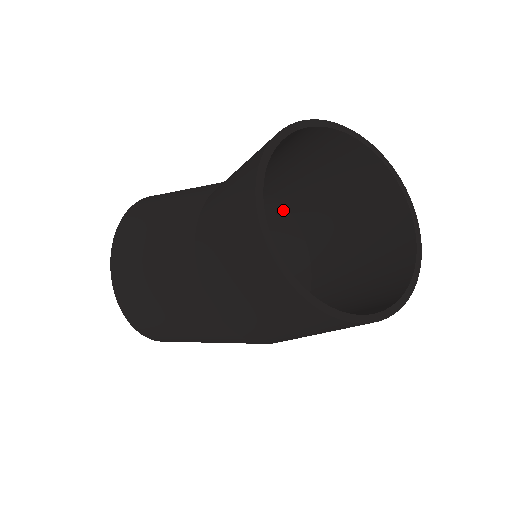
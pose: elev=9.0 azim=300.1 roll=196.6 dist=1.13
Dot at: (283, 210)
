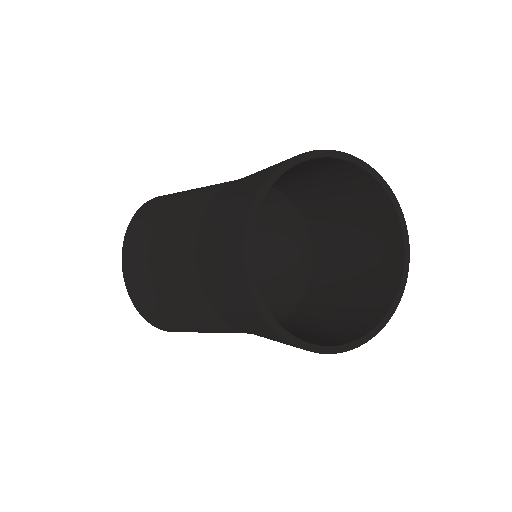
Dot at: occluded
